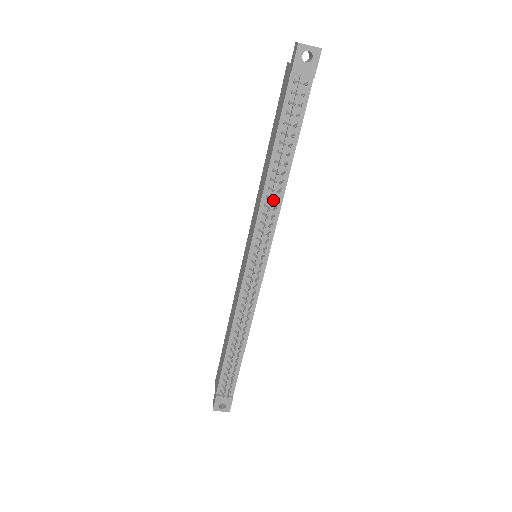
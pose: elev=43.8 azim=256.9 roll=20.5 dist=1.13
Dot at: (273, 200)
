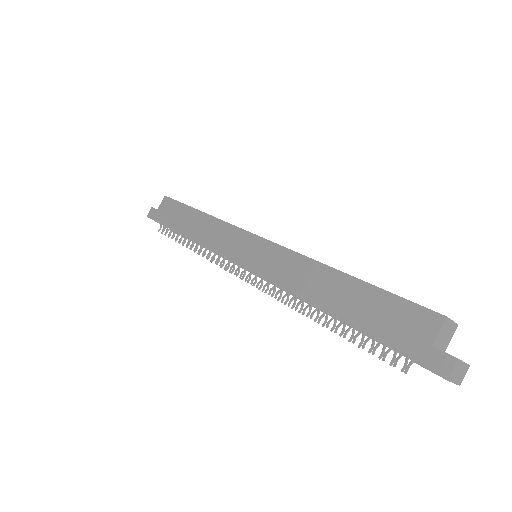
Dot at: (298, 298)
